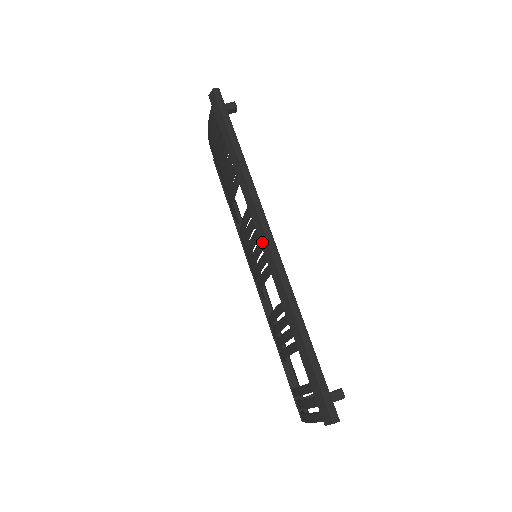
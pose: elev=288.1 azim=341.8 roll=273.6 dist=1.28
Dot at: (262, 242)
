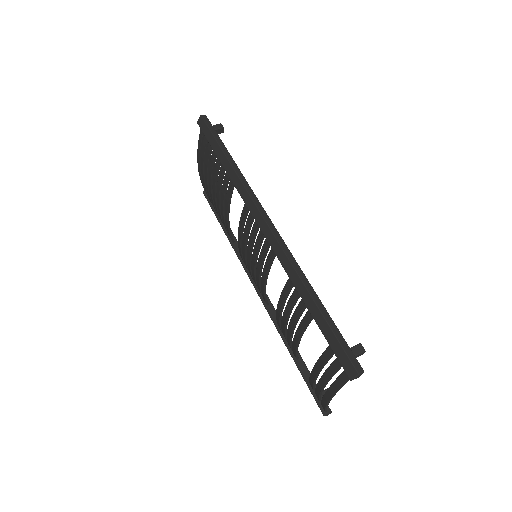
Dot at: (262, 228)
